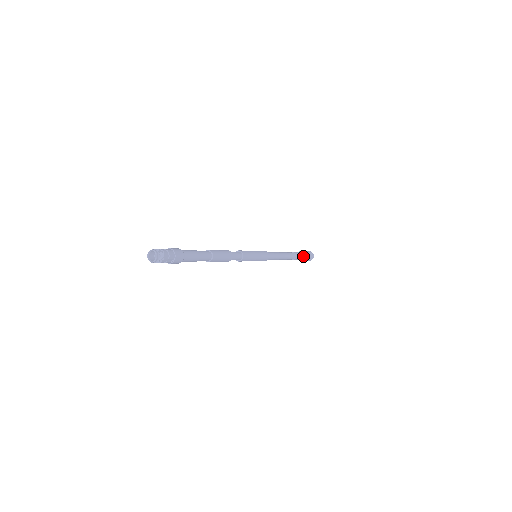
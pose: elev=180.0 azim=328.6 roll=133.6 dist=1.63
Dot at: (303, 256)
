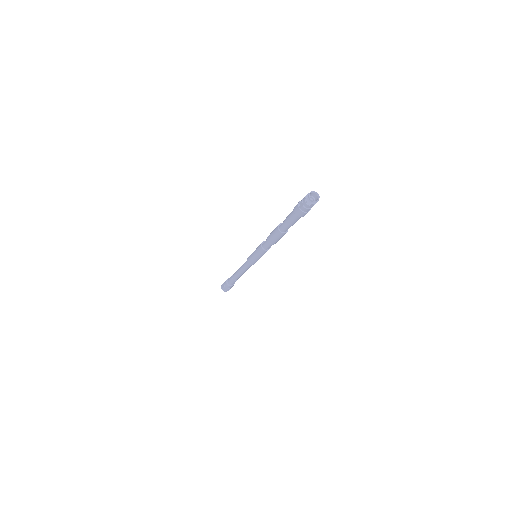
Dot at: occluded
